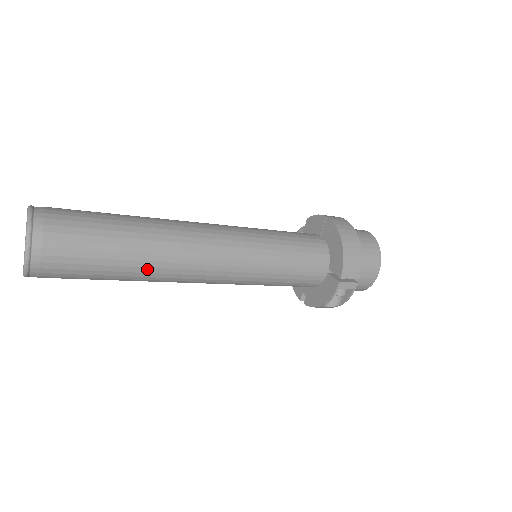
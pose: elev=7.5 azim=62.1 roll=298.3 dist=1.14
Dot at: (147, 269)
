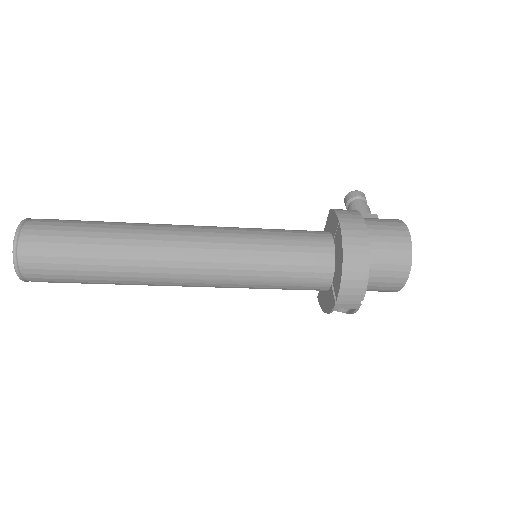
Dot at: (127, 281)
